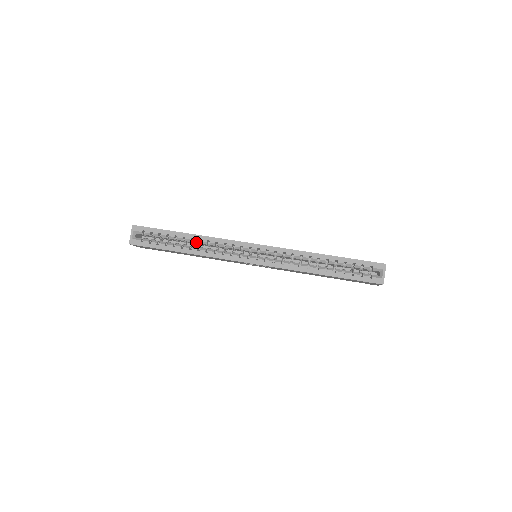
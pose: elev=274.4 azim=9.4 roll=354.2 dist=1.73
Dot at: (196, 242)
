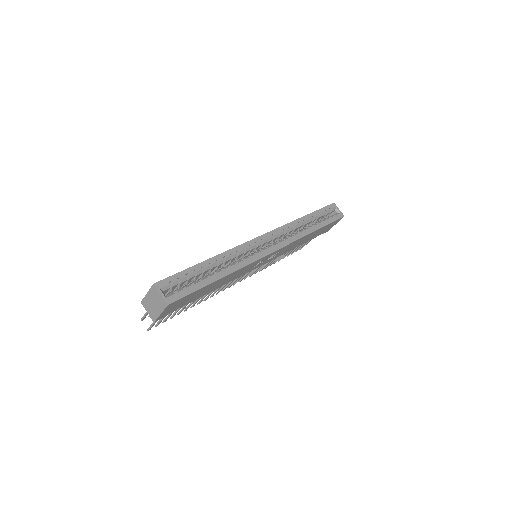
Dot at: (221, 263)
